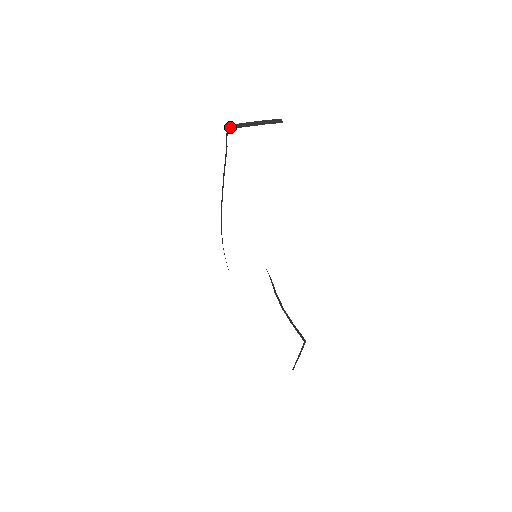
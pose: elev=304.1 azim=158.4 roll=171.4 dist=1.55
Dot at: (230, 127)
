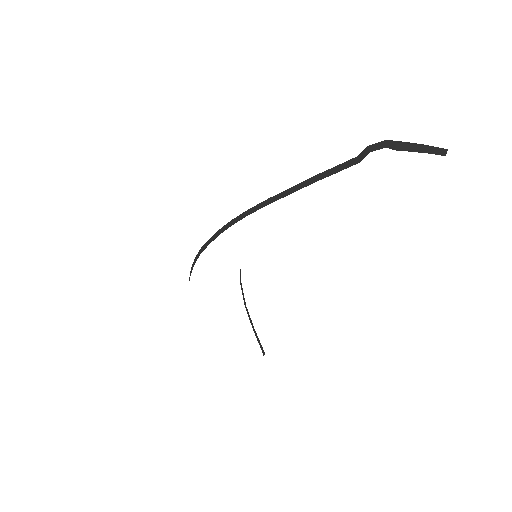
Dot at: (395, 146)
